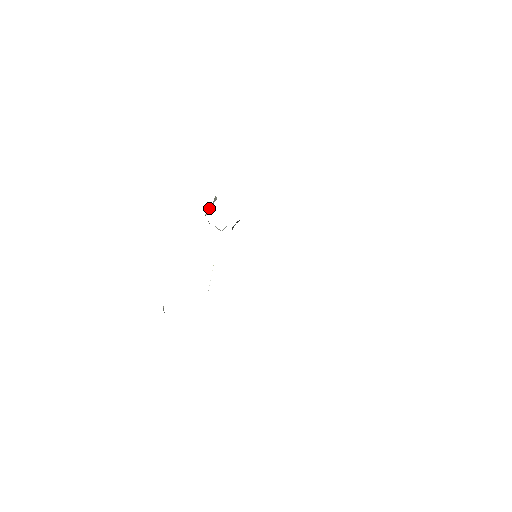
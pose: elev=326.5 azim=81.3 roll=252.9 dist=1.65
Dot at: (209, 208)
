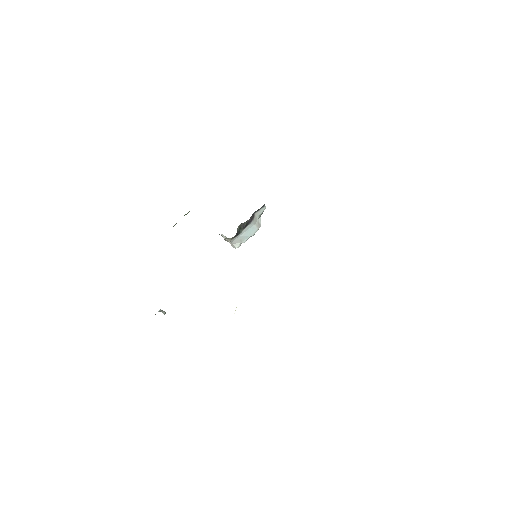
Dot at: occluded
